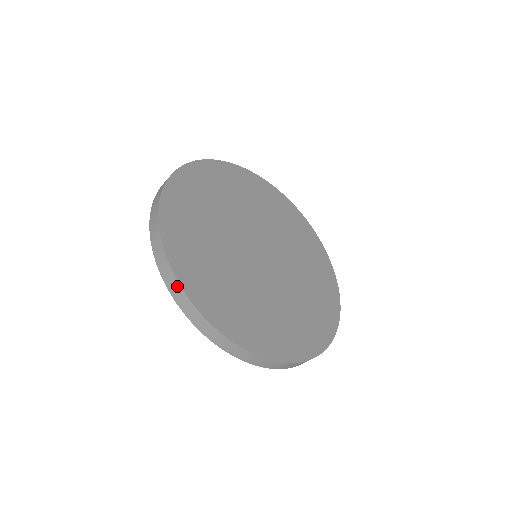
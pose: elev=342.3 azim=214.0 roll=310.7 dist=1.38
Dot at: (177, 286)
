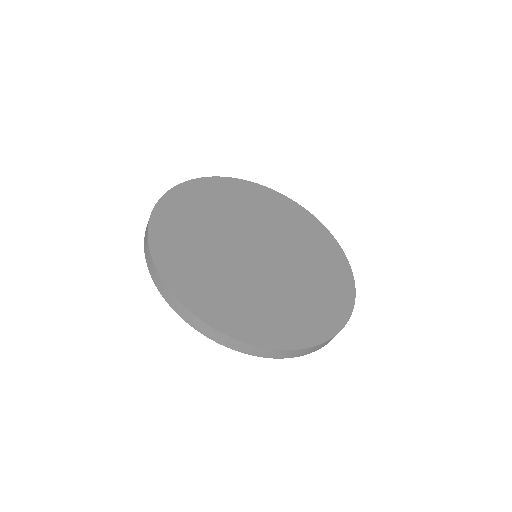
Dot at: (188, 313)
